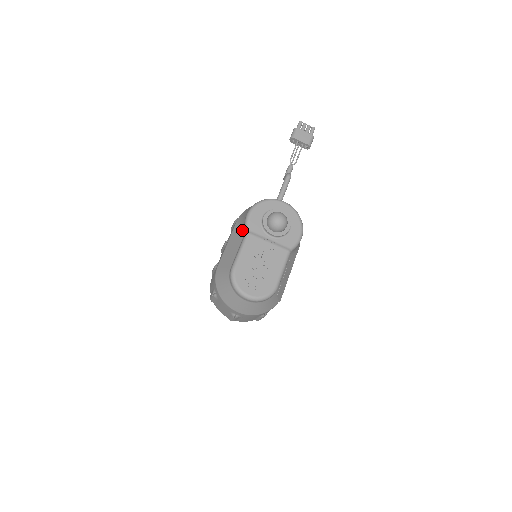
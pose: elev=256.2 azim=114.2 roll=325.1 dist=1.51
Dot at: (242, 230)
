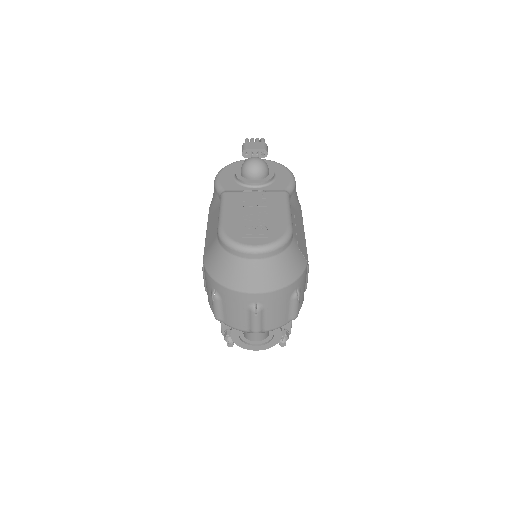
Dot at: (216, 202)
